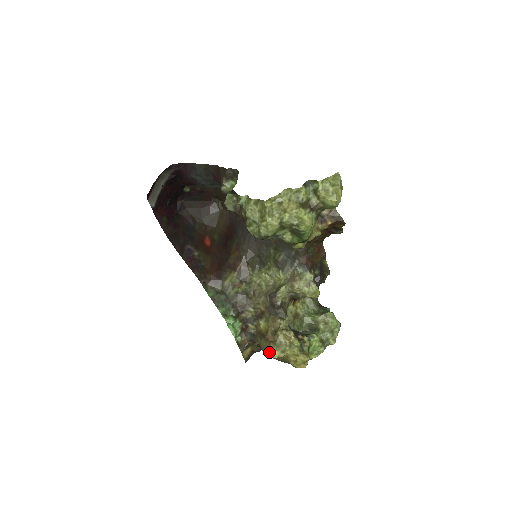
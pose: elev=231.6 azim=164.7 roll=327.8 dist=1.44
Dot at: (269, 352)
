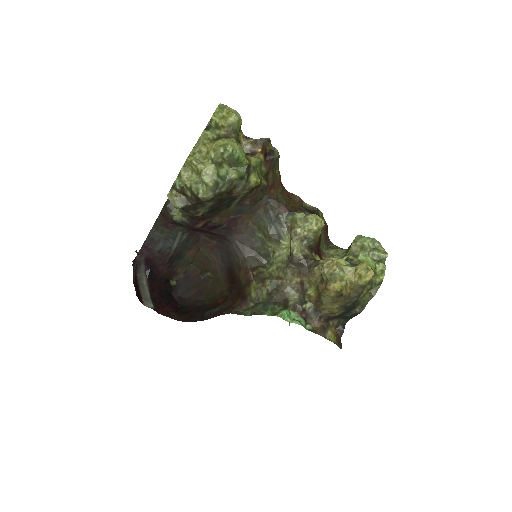
Dot at: (334, 296)
